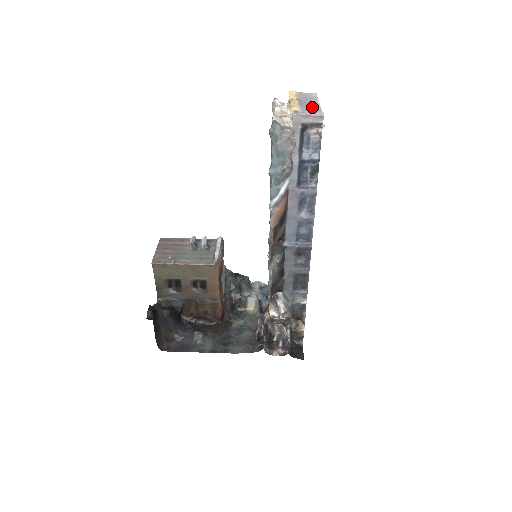
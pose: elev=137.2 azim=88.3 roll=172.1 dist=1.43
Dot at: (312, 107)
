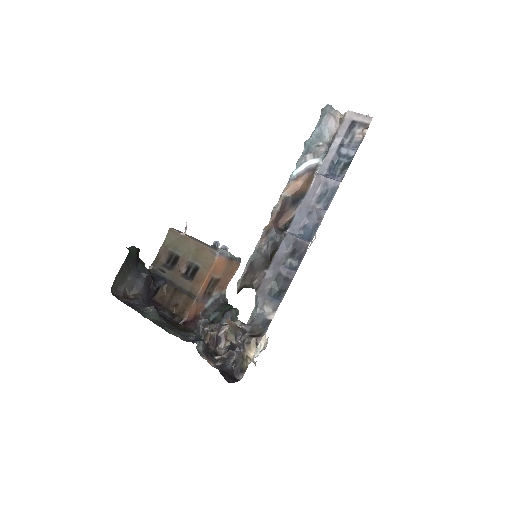
Dot at: occluded
